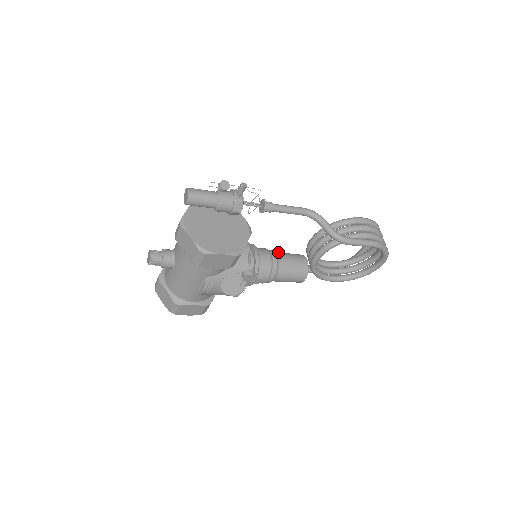
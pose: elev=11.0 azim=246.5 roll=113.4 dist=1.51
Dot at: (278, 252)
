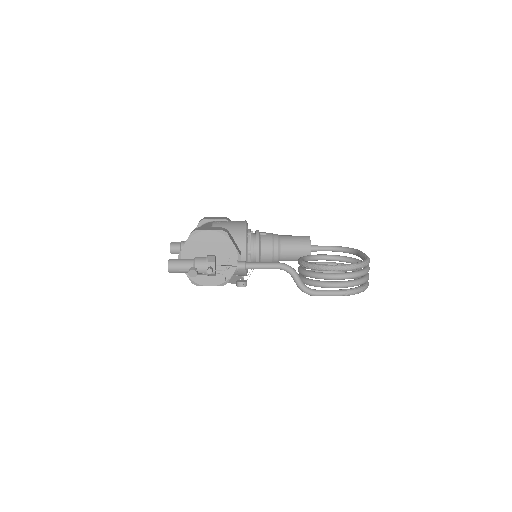
Dot at: (284, 240)
